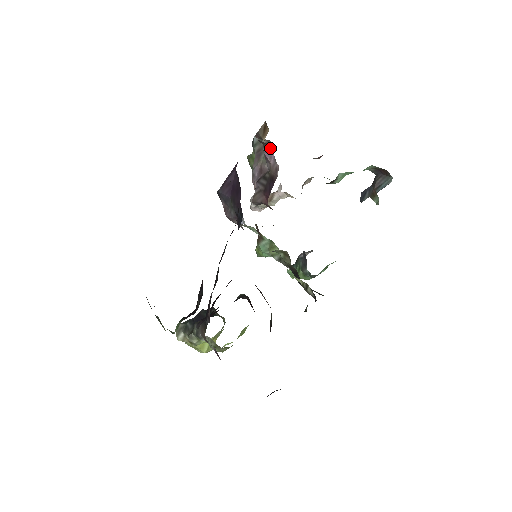
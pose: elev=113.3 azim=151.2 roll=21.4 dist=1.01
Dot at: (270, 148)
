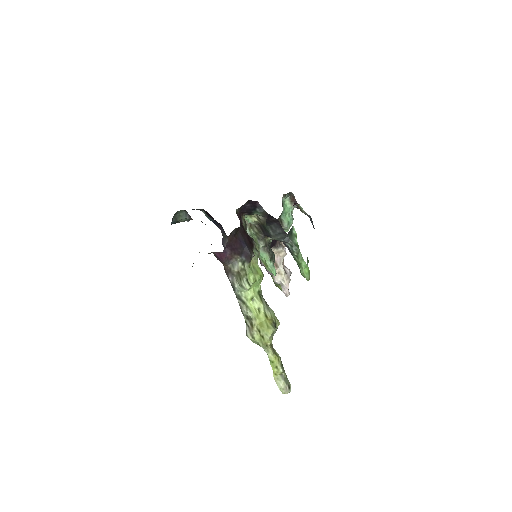
Dot at: occluded
